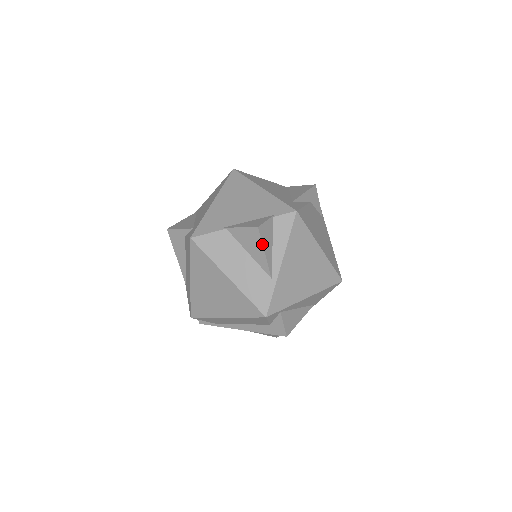
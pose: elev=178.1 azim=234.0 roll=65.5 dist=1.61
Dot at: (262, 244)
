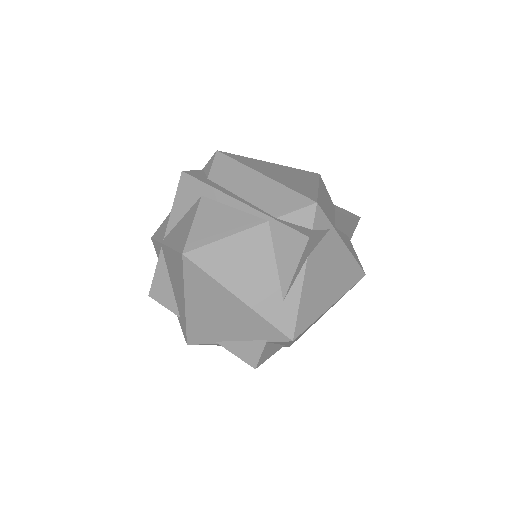
Dot at: occluded
